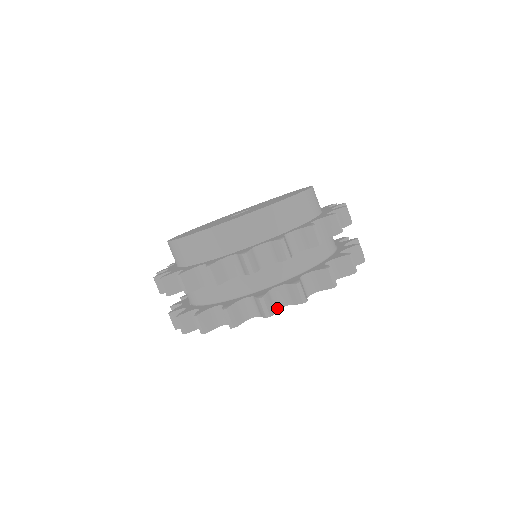
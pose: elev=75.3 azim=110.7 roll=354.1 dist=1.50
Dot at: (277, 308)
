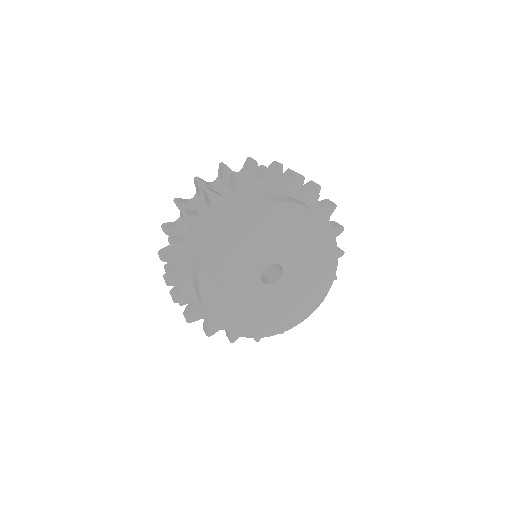
Dot at: occluded
